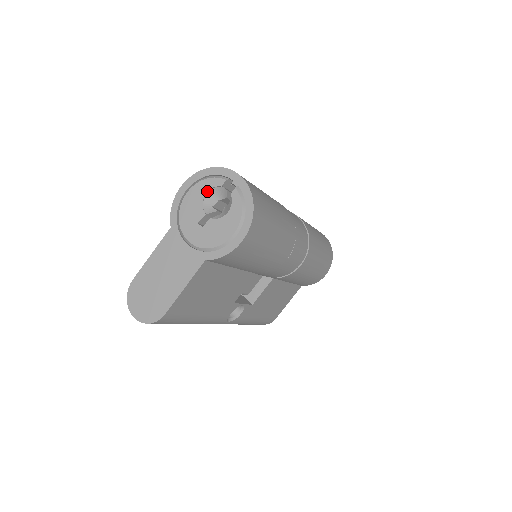
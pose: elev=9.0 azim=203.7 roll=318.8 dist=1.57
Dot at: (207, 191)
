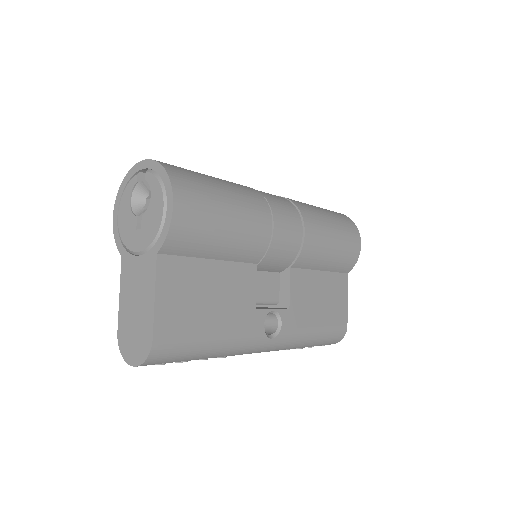
Dot at: (129, 198)
